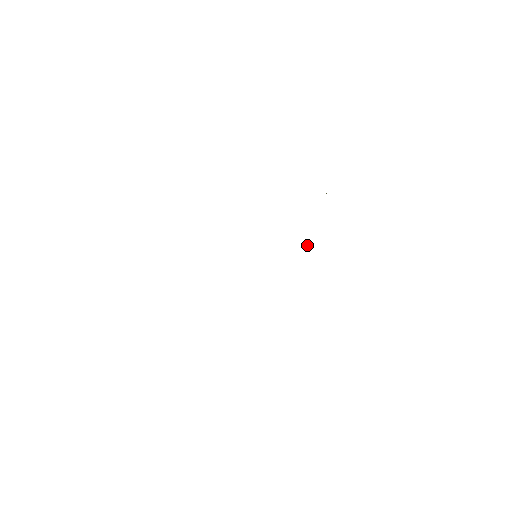
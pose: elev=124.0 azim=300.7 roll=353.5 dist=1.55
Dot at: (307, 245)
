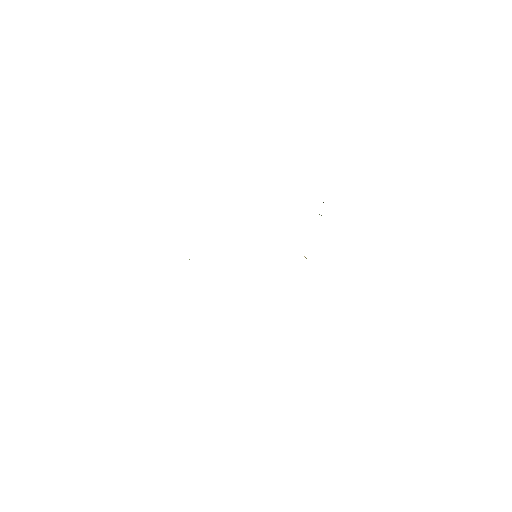
Dot at: (305, 257)
